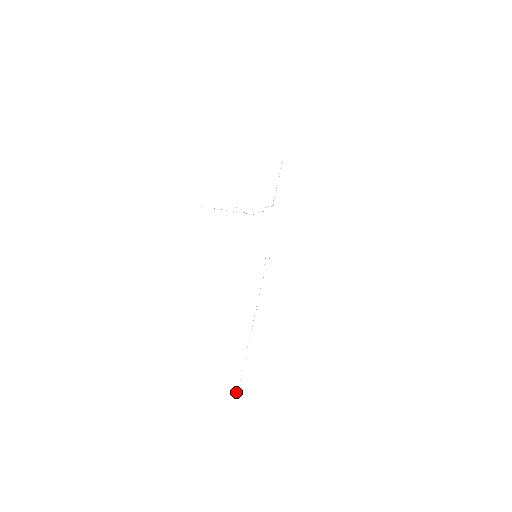
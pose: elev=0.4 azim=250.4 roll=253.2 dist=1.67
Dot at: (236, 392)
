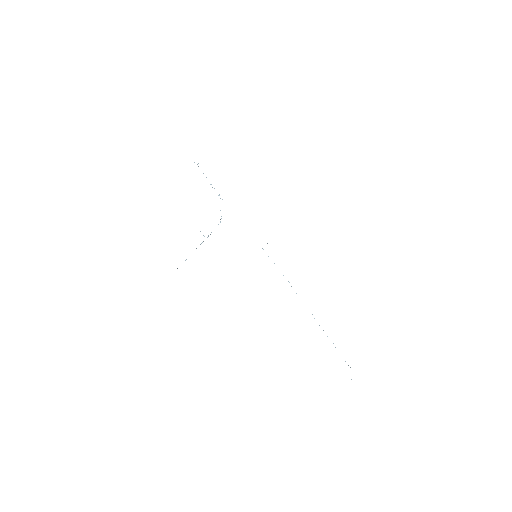
Dot at: occluded
